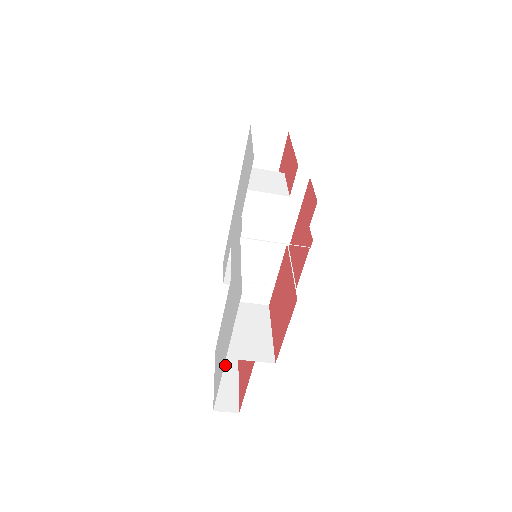
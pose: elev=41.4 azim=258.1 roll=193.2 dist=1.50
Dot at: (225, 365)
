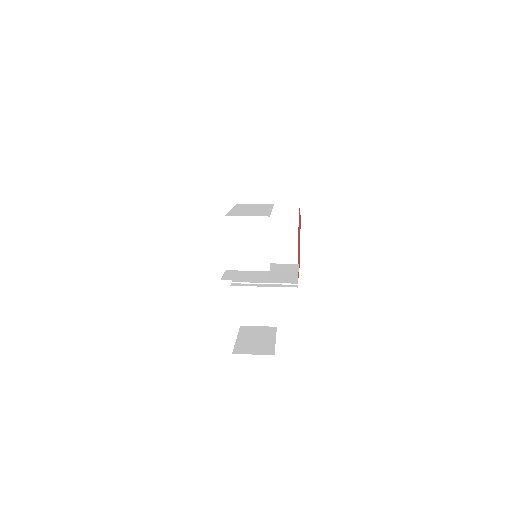
Dot at: occluded
